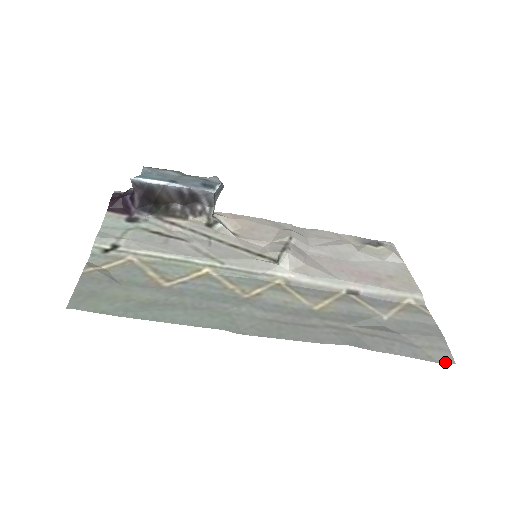
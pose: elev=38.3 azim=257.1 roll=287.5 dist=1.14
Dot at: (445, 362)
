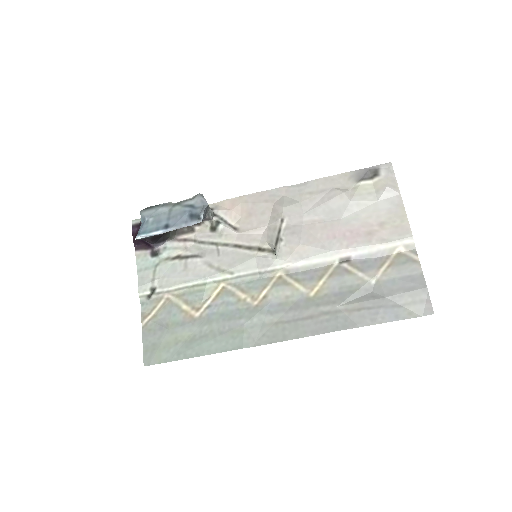
Dot at: (425, 314)
